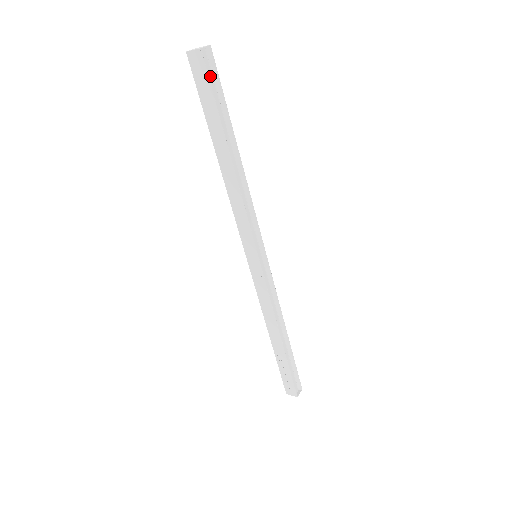
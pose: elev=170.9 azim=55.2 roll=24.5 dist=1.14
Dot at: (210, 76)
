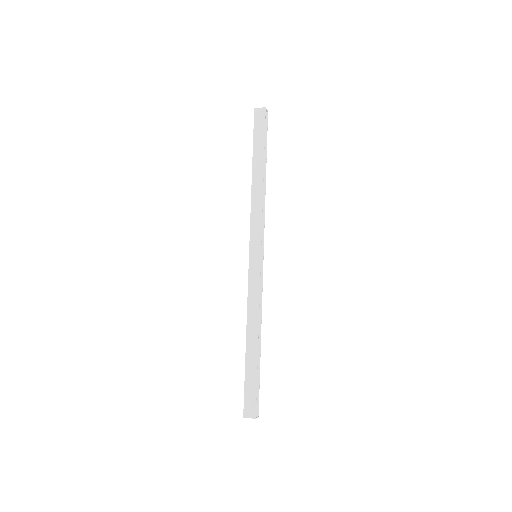
Dot at: occluded
